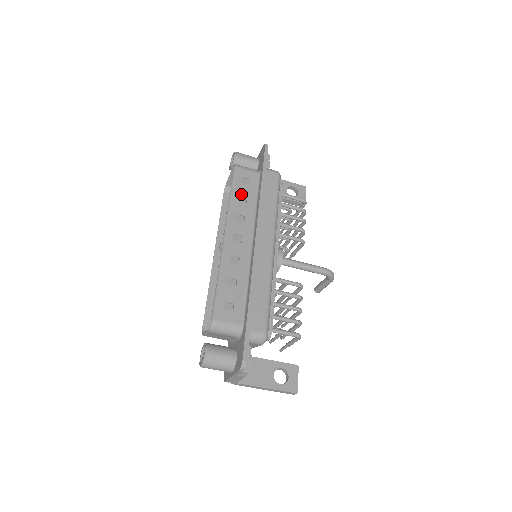
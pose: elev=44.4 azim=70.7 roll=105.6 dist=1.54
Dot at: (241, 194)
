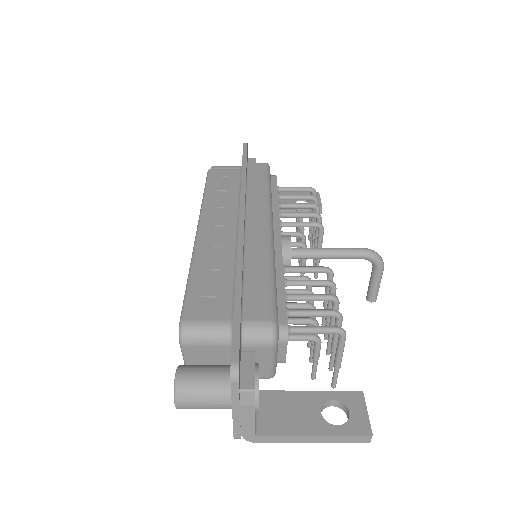
Dot at: (218, 189)
